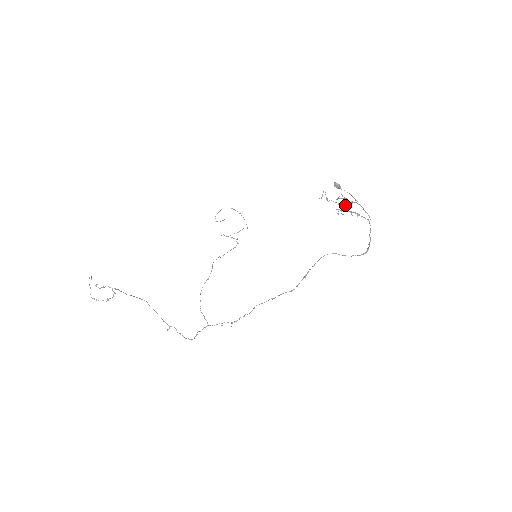
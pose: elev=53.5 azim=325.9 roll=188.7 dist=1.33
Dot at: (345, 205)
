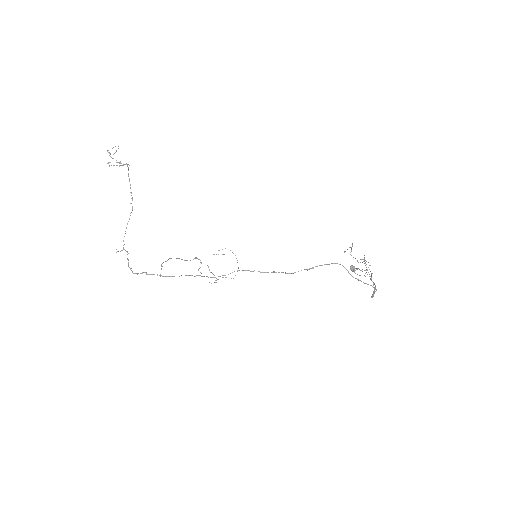
Dot at: occluded
